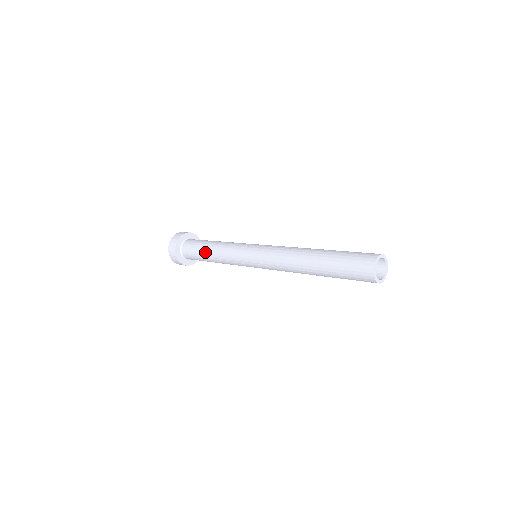
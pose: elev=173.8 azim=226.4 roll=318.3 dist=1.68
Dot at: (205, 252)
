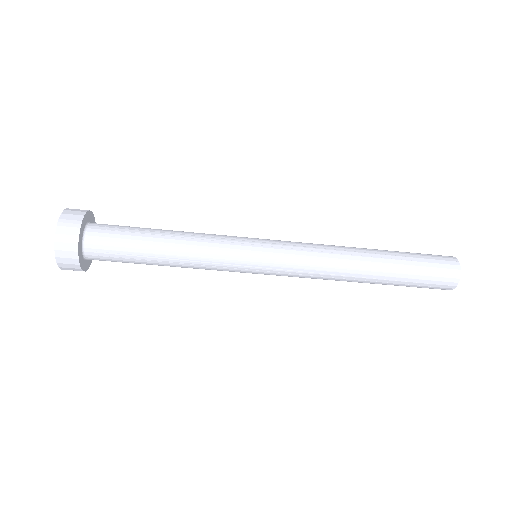
Dot at: (158, 229)
